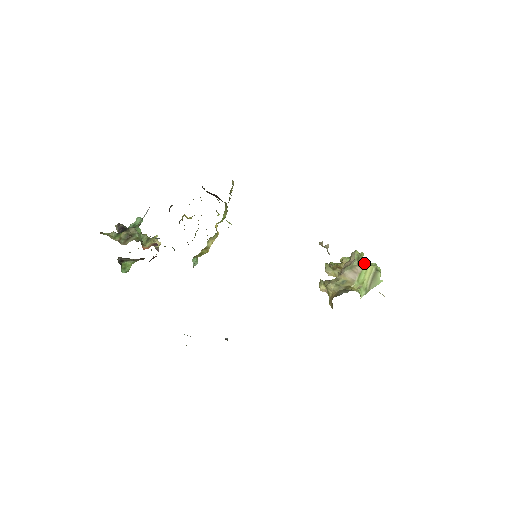
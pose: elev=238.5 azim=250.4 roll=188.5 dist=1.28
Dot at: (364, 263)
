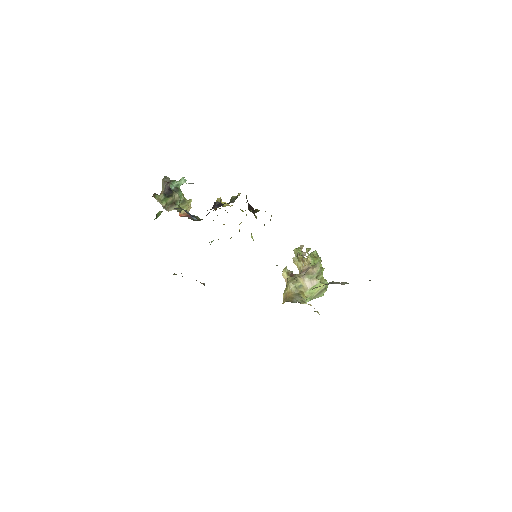
Dot at: (321, 278)
